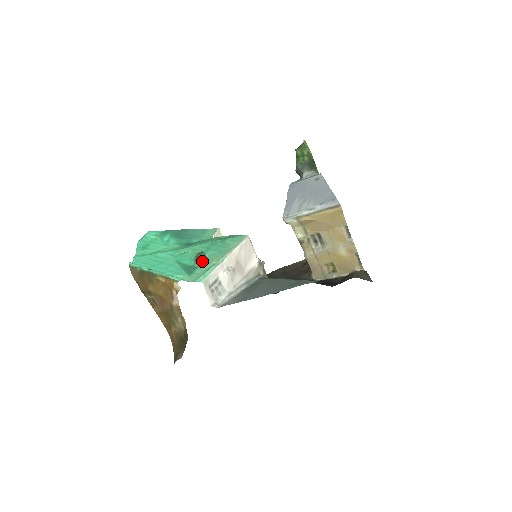
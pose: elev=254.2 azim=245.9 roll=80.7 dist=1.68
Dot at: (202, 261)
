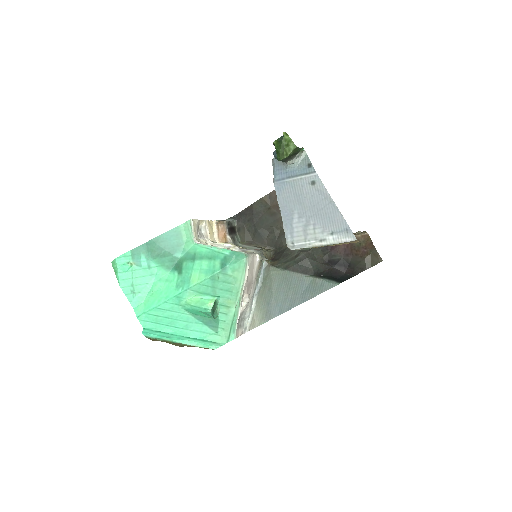
Dot at: (218, 309)
